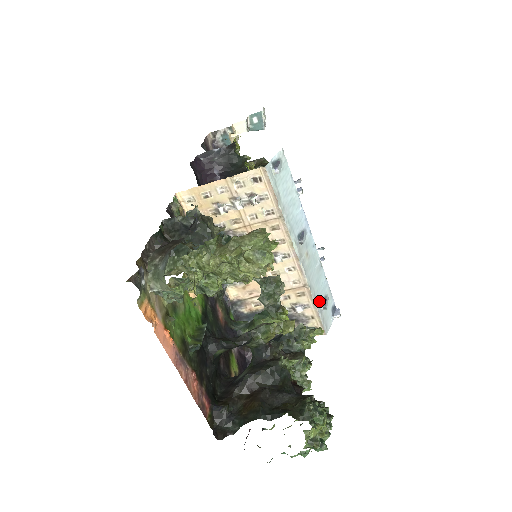
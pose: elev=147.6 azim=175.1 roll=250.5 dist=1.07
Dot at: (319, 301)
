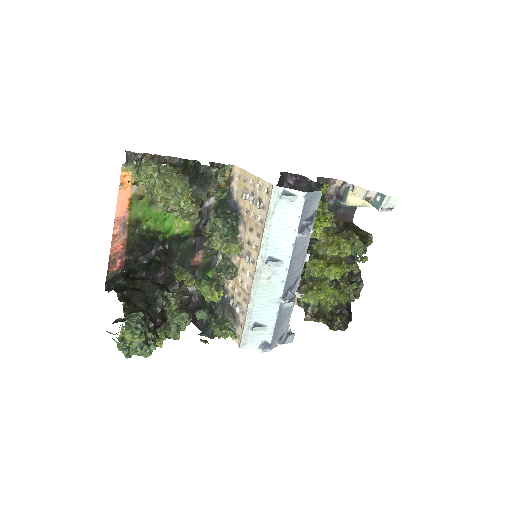
Dot at: (253, 319)
